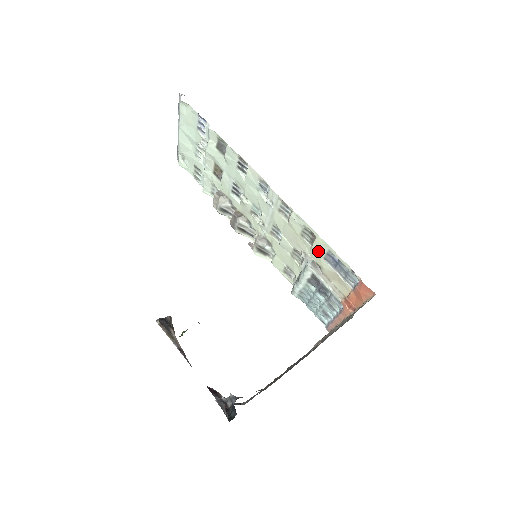
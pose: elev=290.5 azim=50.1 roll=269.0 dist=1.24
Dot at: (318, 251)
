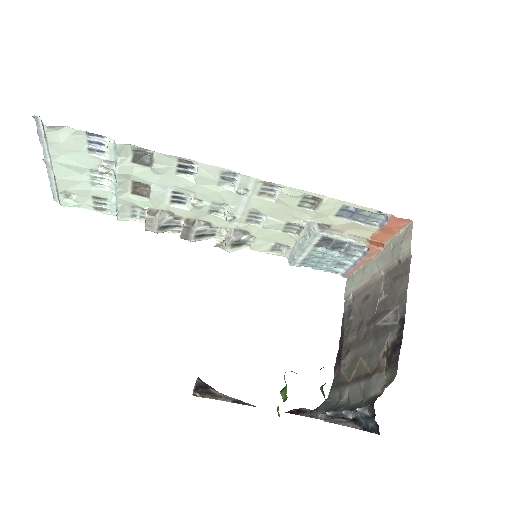
Dot at: (326, 212)
